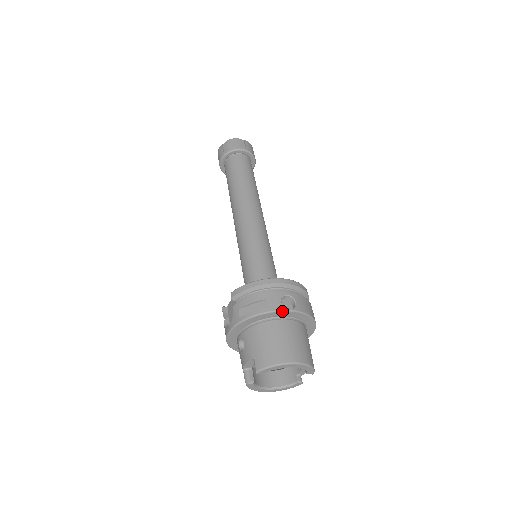
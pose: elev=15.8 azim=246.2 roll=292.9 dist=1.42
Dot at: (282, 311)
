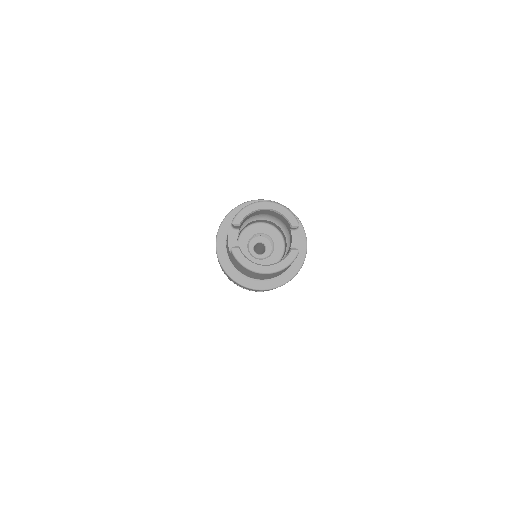
Dot at: (254, 201)
